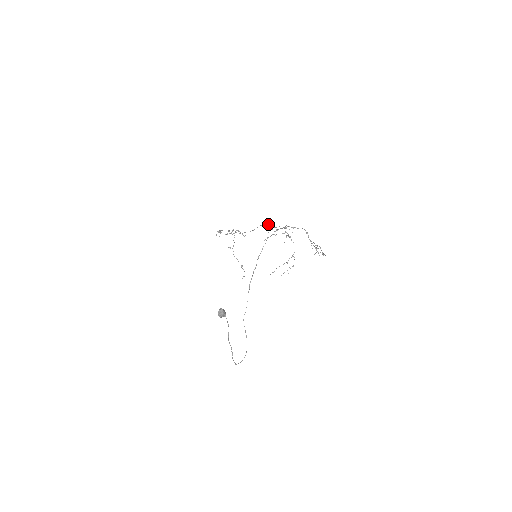
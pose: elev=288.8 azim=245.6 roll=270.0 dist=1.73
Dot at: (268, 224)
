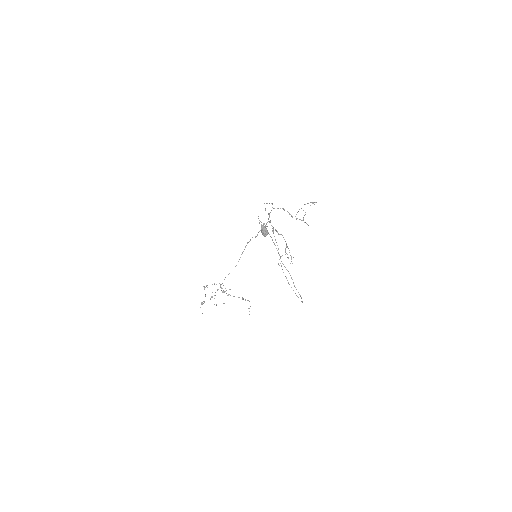
Dot at: occluded
